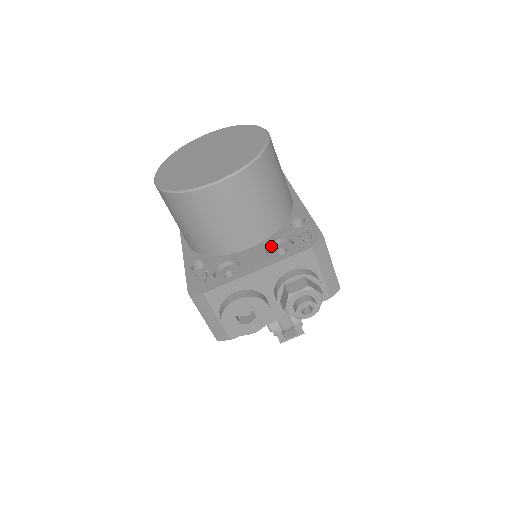
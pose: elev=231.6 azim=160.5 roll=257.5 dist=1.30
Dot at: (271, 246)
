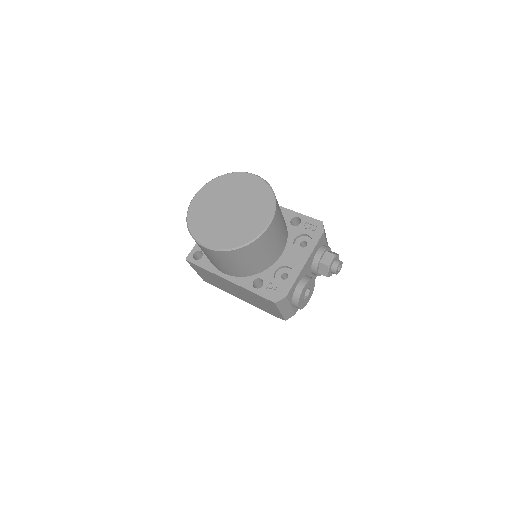
Dot at: (293, 245)
